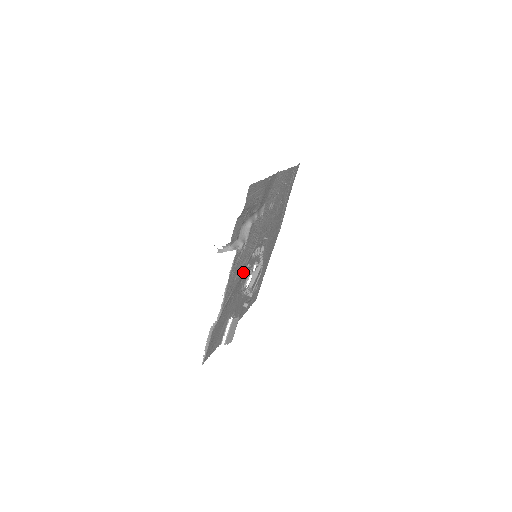
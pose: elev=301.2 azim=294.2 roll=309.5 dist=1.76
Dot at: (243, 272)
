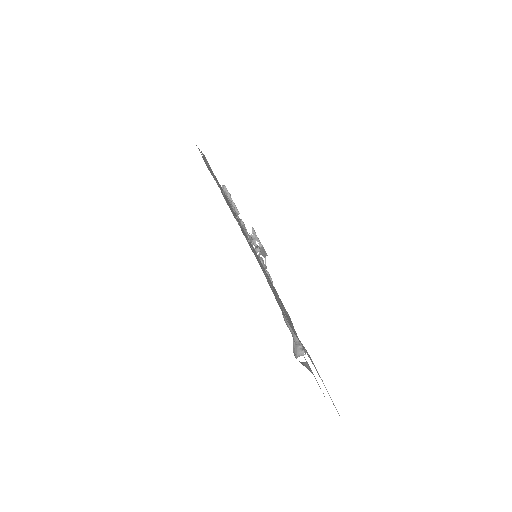
Dot at: occluded
